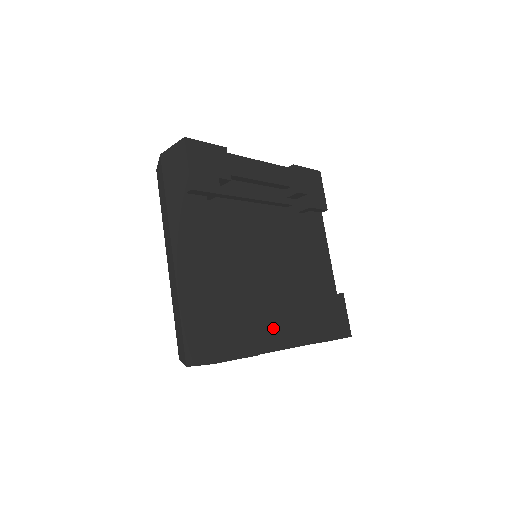
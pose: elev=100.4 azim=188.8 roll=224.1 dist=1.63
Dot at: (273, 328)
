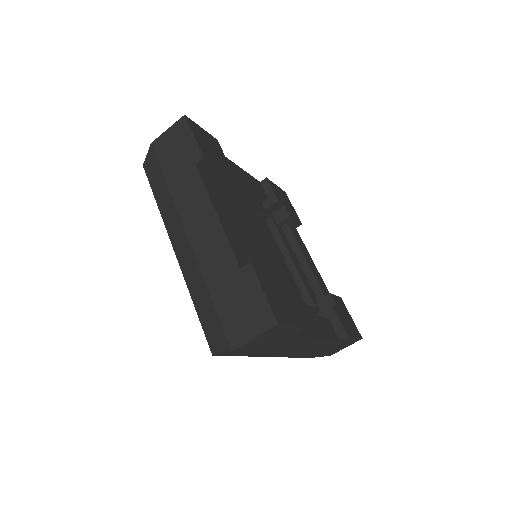
Dot at: (303, 314)
